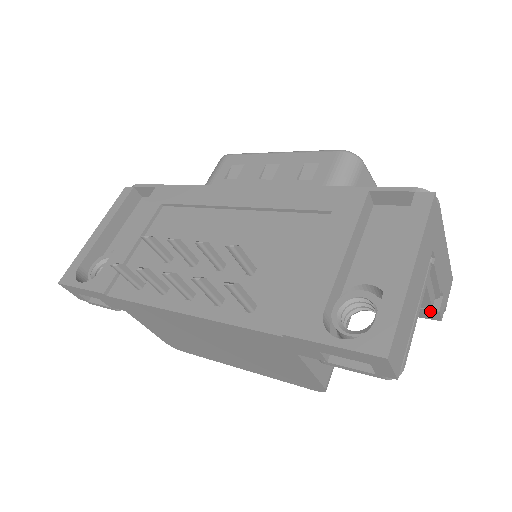
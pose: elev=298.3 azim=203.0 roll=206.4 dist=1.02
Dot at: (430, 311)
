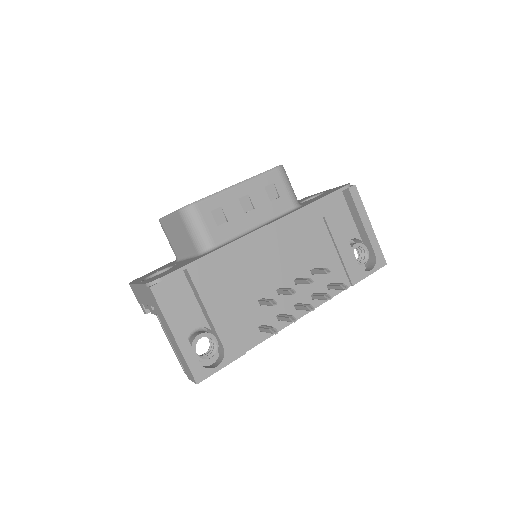
Dot at: occluded
